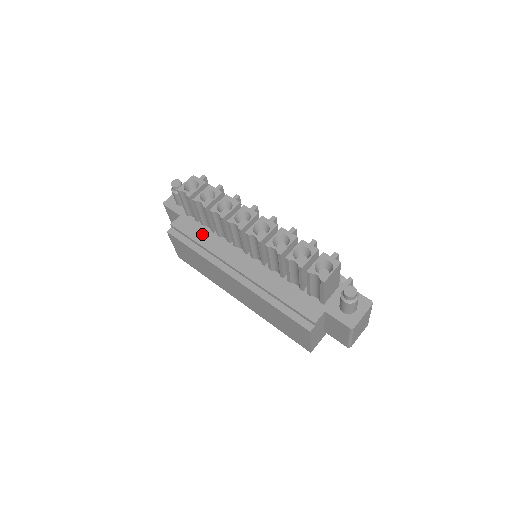
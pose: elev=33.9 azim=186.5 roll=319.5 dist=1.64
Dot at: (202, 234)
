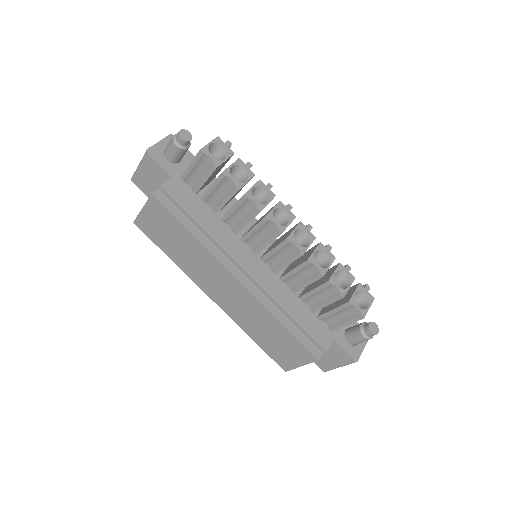
Dot at: (202, 213)
